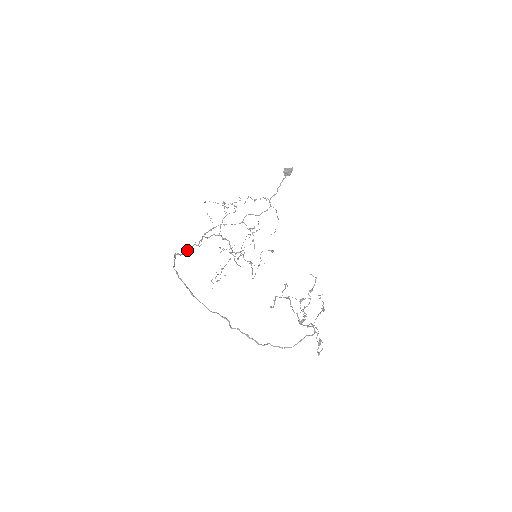
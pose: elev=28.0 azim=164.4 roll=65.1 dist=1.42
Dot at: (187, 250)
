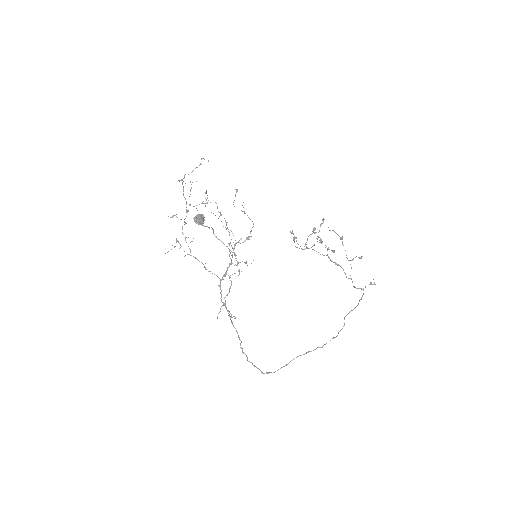
Dot at: occluded
